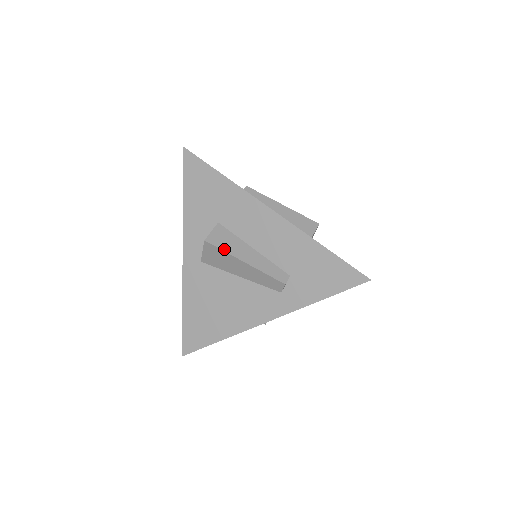
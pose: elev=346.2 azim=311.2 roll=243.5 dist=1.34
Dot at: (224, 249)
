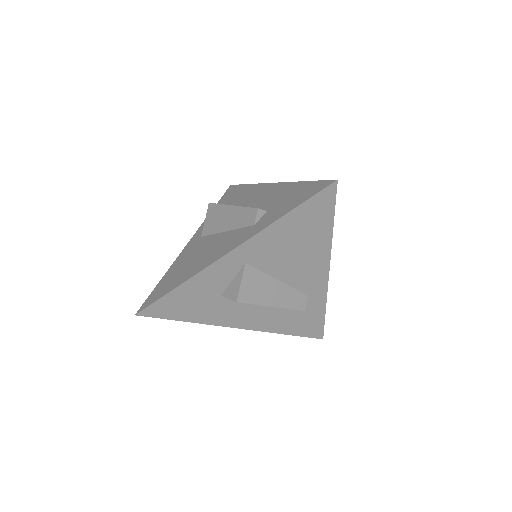
Dot at: (221, 204)
